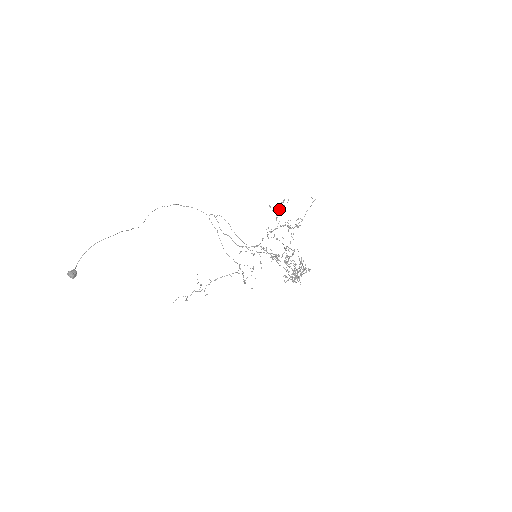
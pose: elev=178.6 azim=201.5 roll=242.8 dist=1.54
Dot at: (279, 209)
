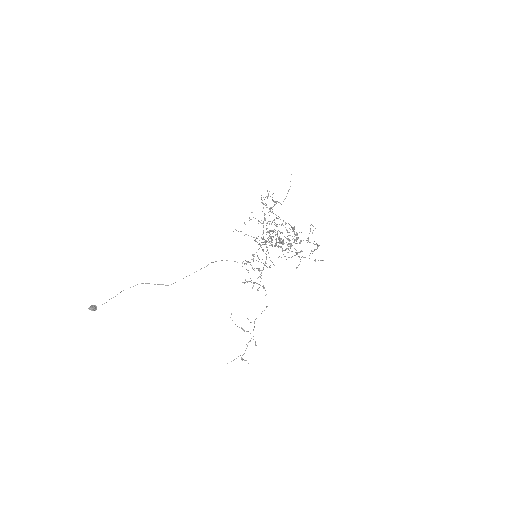
Dot at: (263, 203)
